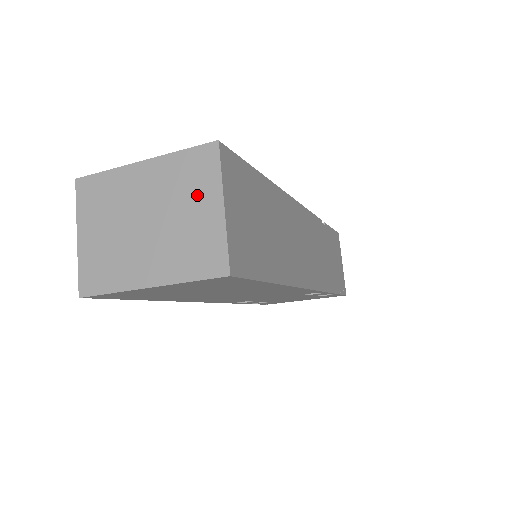
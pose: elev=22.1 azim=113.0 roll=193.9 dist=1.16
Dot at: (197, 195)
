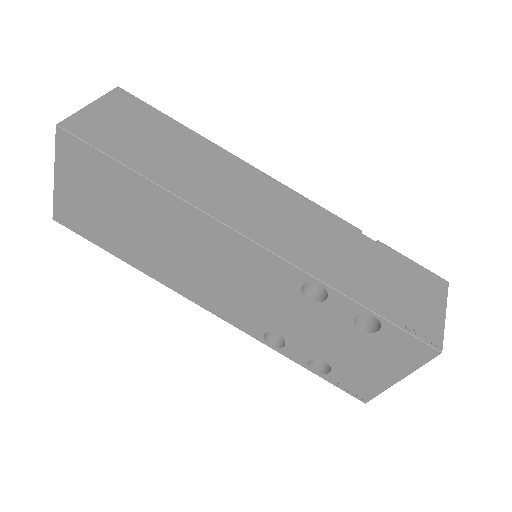
Dot at: occluded
